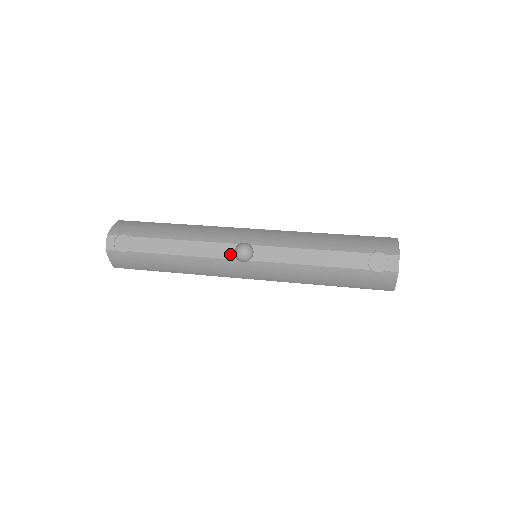
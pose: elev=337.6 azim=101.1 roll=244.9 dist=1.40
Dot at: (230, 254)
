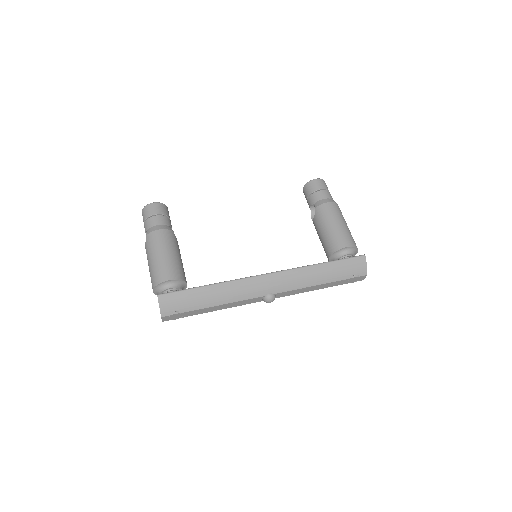
Dot at: (259, 300)
